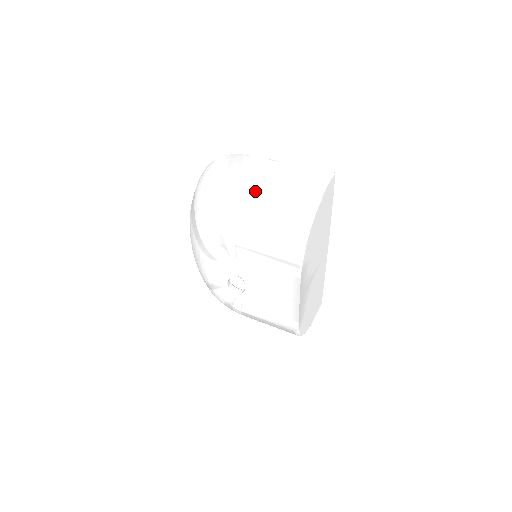
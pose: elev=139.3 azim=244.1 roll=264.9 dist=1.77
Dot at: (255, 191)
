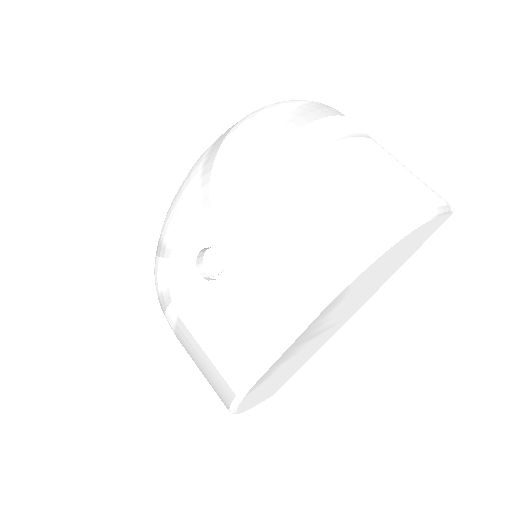
Dot at: (344, 147)
